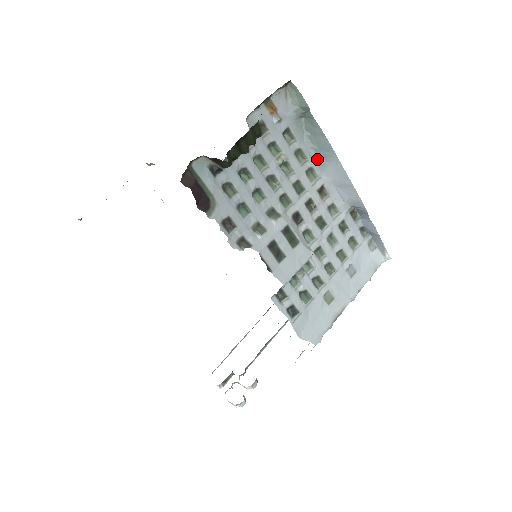
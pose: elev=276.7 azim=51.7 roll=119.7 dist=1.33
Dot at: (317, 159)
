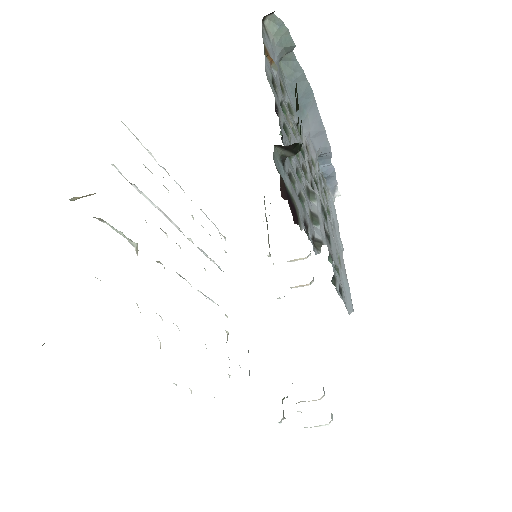
Dot at: (299, 111)
